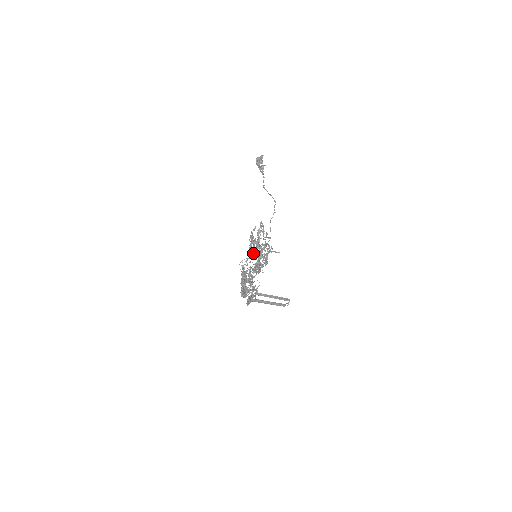
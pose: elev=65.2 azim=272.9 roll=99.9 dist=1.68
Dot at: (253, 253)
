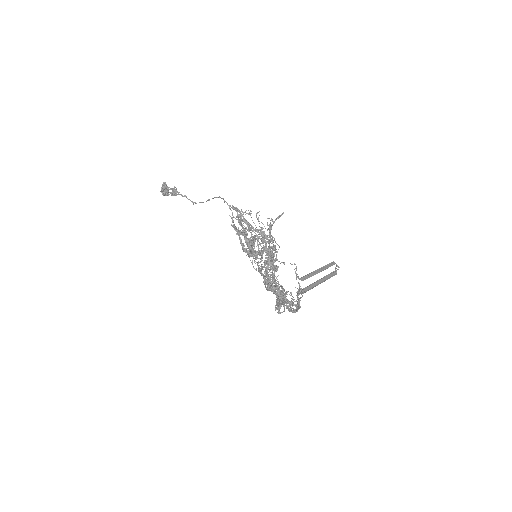
Dot at: (252, 252)
